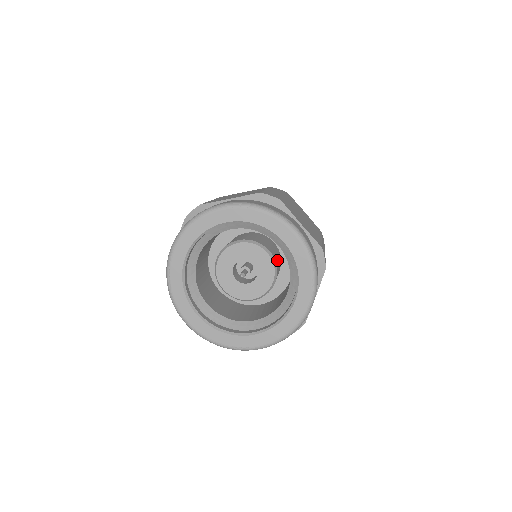
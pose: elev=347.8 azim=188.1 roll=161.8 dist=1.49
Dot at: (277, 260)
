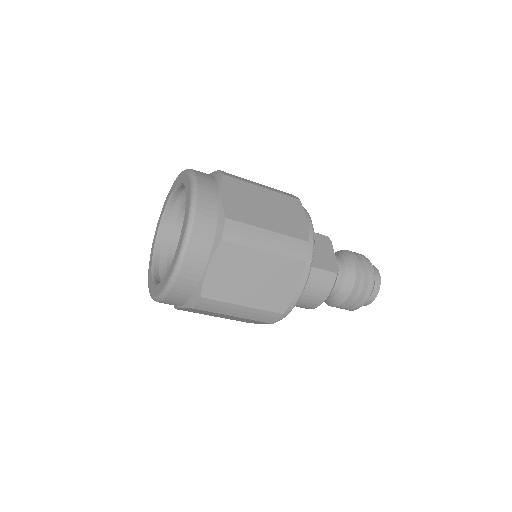
Dot at: occluded
